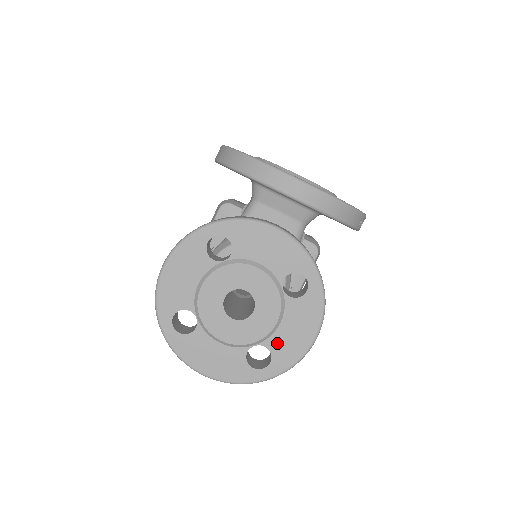
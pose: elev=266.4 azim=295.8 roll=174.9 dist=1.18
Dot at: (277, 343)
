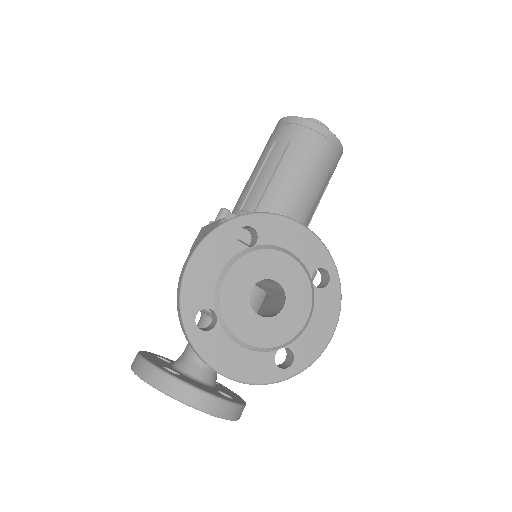
Dot at: occluded
